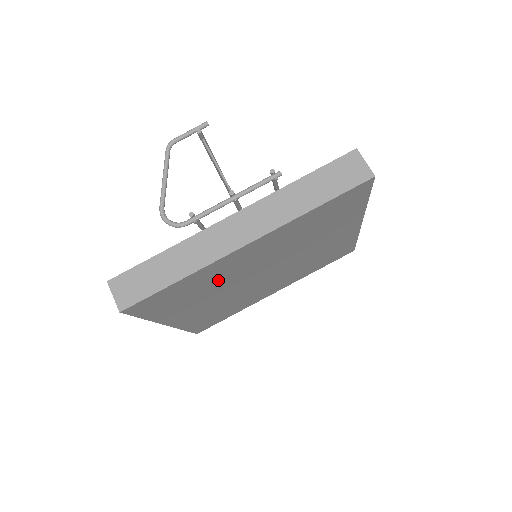
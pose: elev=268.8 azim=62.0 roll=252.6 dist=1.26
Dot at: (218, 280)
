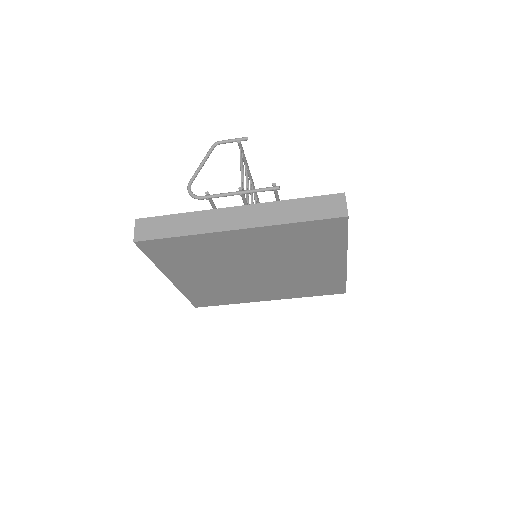
Dot at: (214, 254)
